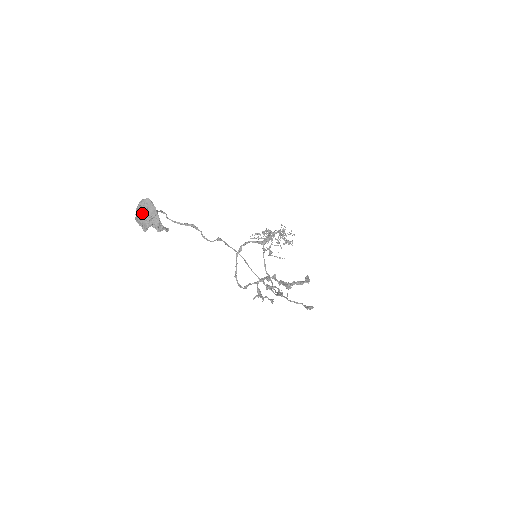
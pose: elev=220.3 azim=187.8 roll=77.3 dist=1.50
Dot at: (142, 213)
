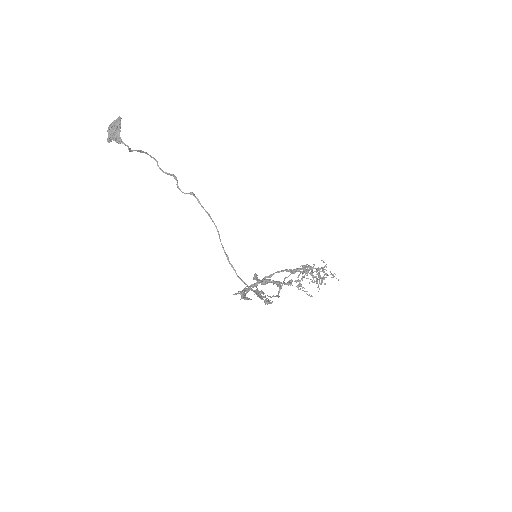
Dot at: (110, 125)
